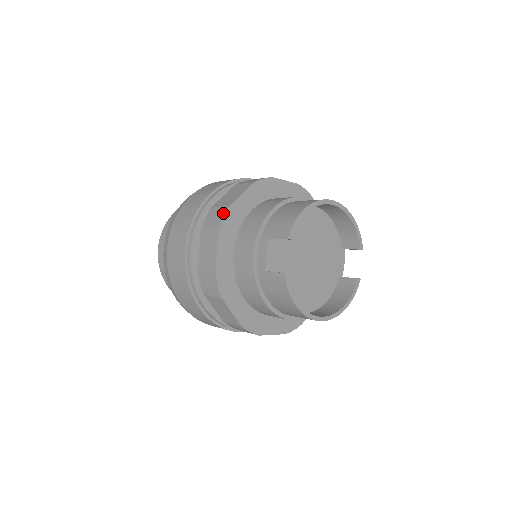
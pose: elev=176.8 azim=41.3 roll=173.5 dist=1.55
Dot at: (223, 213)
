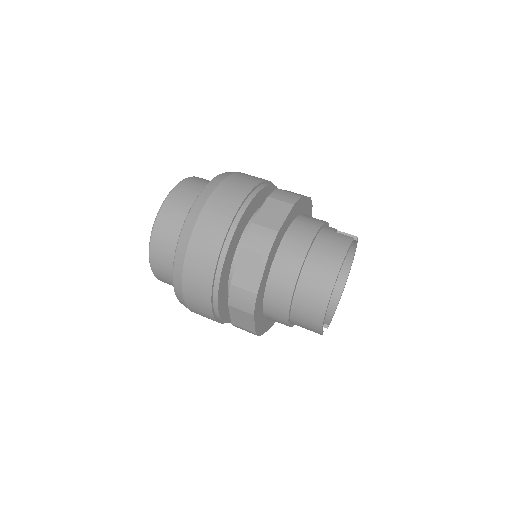
Dot at: occluded
